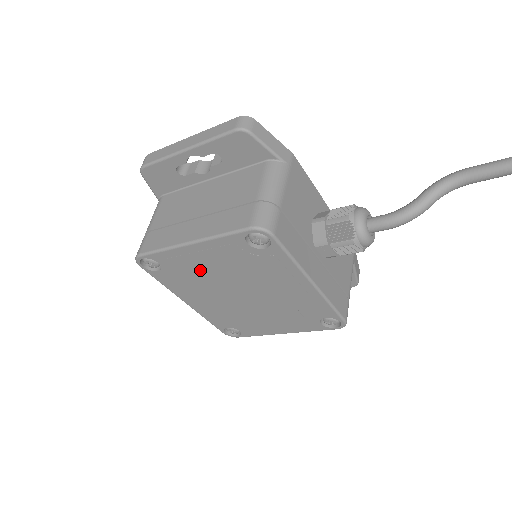
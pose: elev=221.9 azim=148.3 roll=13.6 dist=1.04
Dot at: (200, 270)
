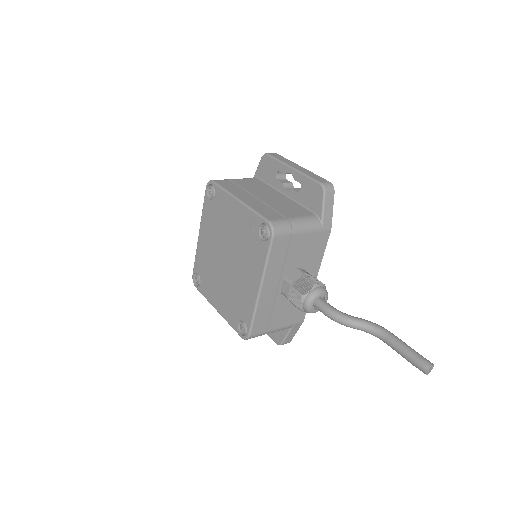
Dot at: (226, 220)
